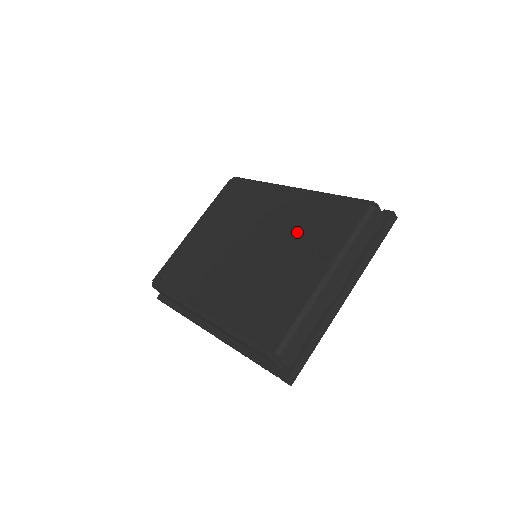
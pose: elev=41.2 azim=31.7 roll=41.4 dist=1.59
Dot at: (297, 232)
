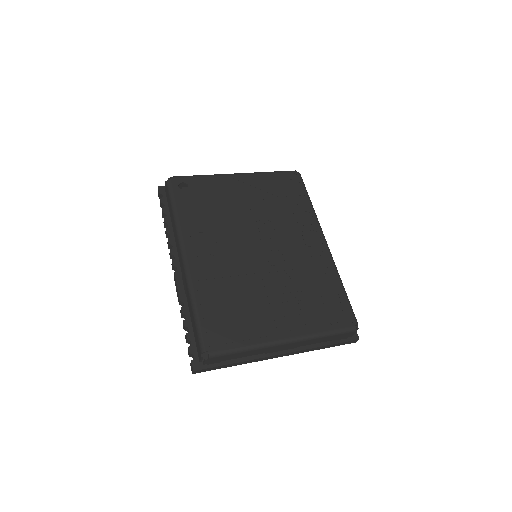
Dot at: (299, 283)
